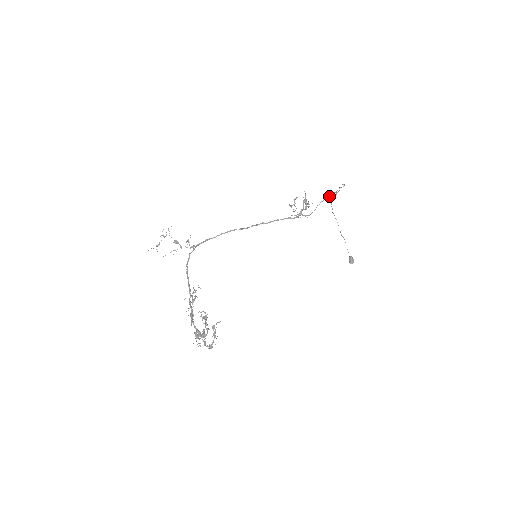
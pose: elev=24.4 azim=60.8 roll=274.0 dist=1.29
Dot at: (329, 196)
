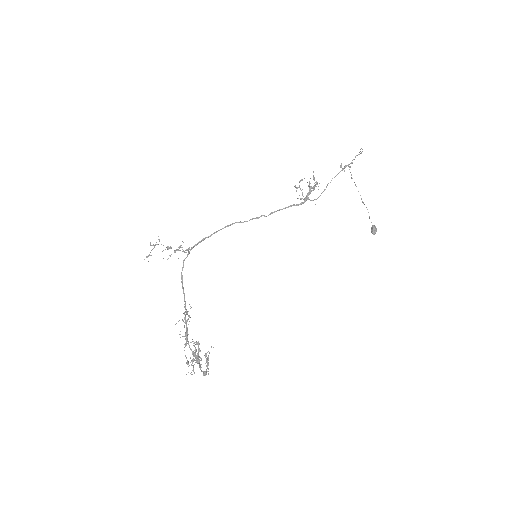
Dot at: (342, 170)
